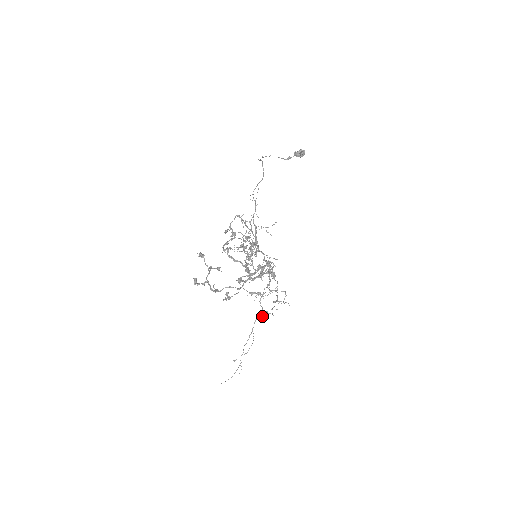
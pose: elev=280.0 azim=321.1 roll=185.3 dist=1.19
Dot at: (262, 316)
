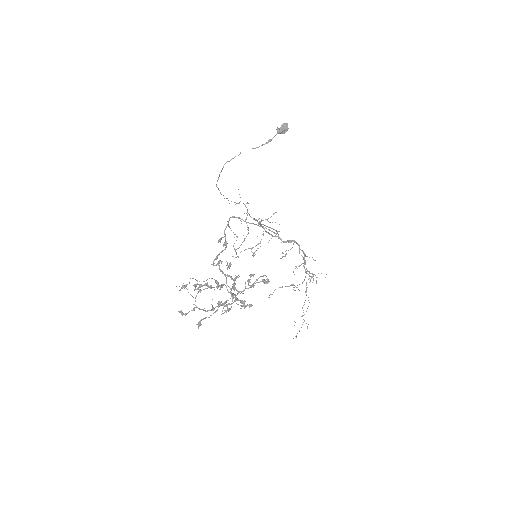
Dot at: (310, 281)
